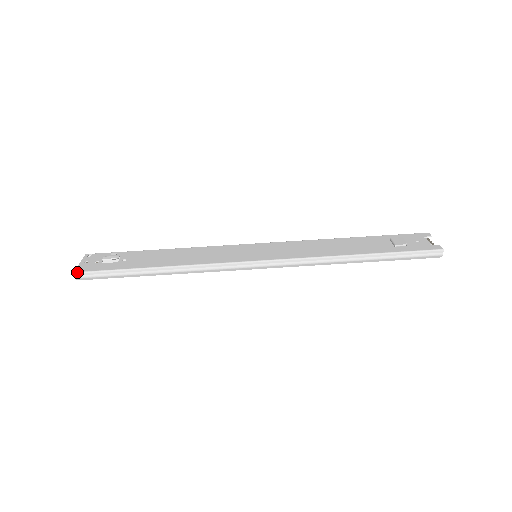
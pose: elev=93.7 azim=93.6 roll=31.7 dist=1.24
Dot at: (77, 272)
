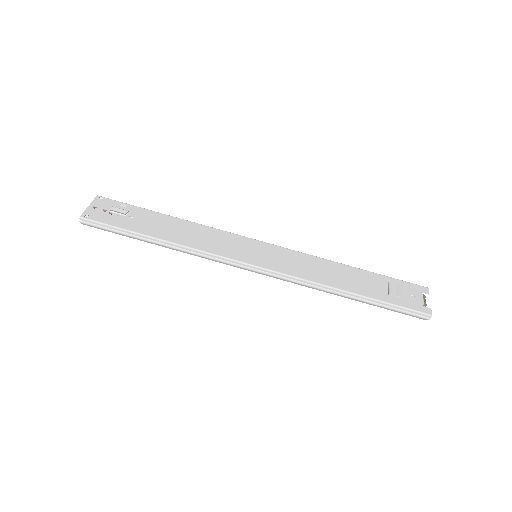
Dot at: (83, 218)
